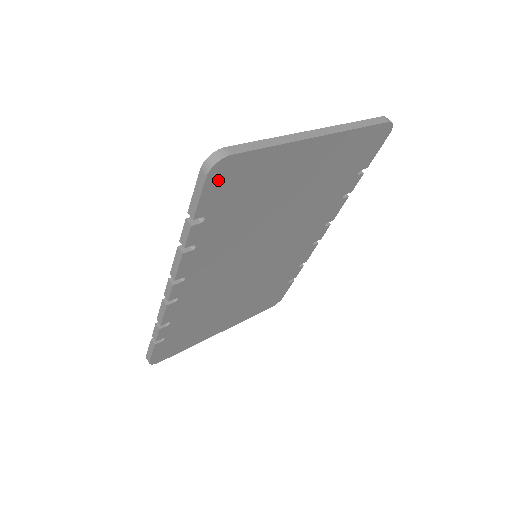
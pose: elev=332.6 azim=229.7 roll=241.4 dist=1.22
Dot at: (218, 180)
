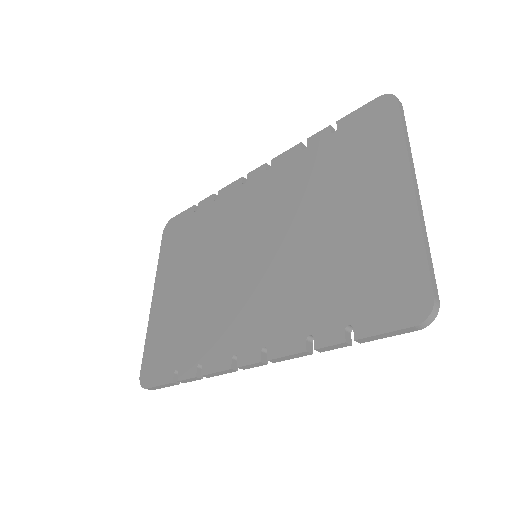
Dot at: occluded
